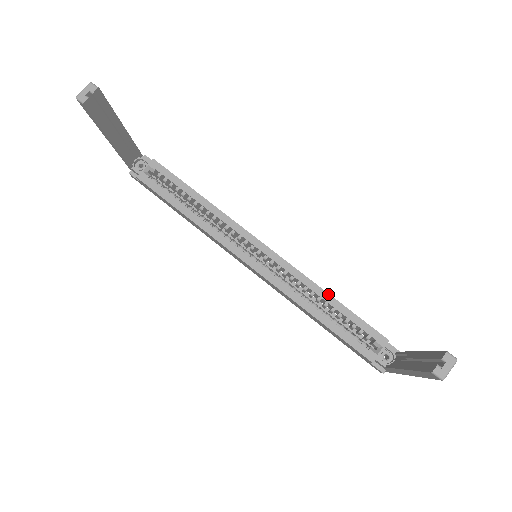
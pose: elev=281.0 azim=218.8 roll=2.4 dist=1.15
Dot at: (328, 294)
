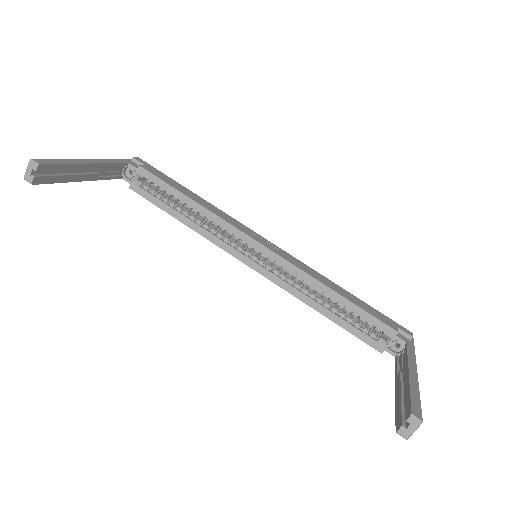
Dot at: (331, 290)
